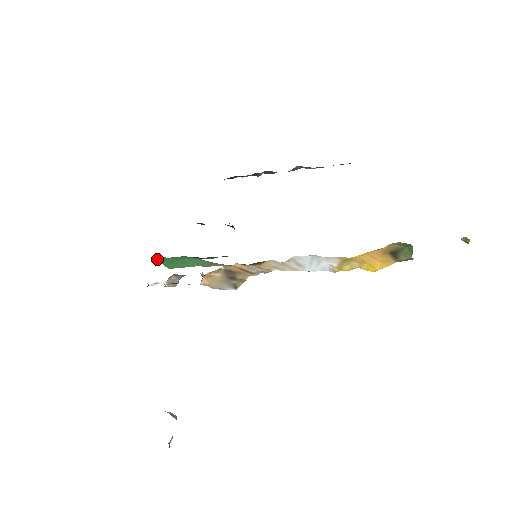
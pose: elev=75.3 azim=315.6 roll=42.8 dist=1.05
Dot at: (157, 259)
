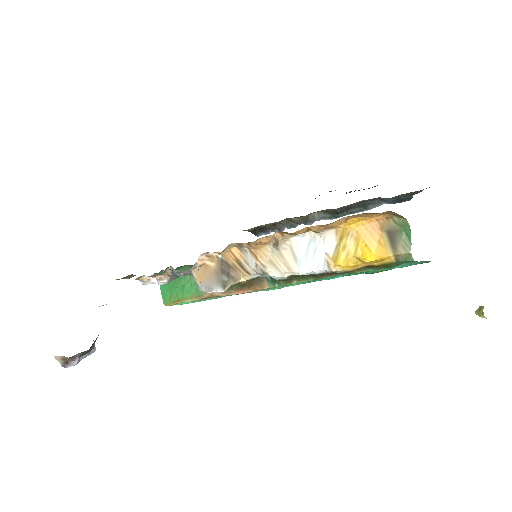
Dot at: occluded
